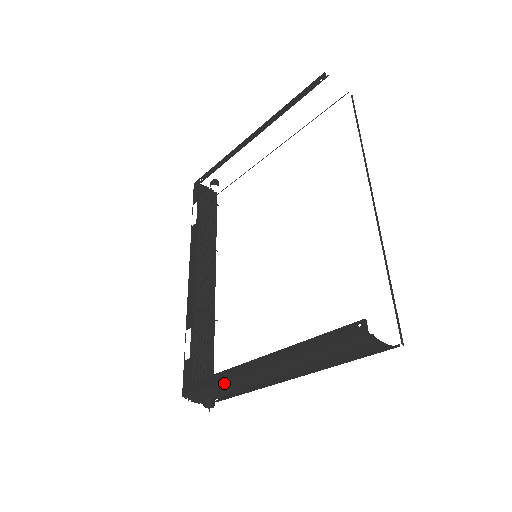
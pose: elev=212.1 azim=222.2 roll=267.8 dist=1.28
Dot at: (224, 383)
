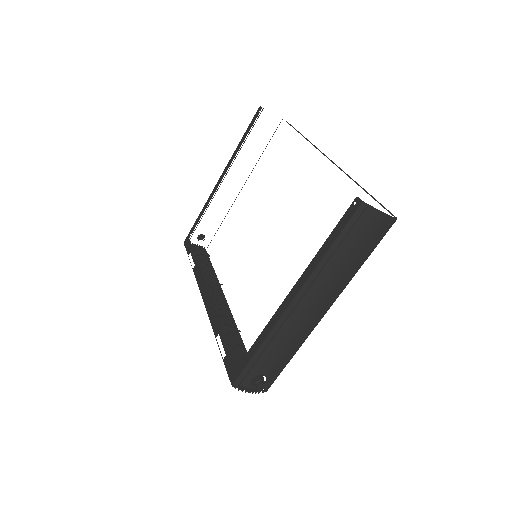
Dot at: (266, 341)
